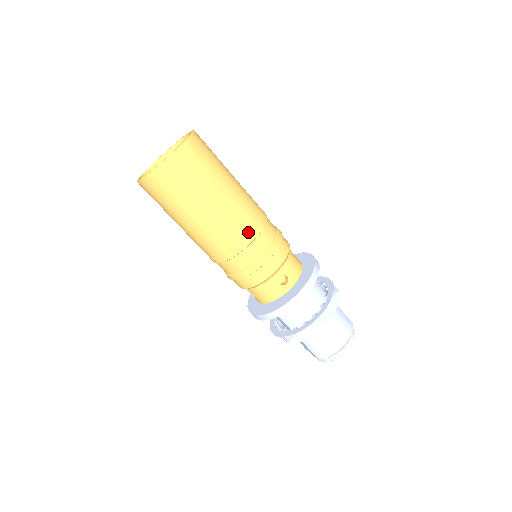
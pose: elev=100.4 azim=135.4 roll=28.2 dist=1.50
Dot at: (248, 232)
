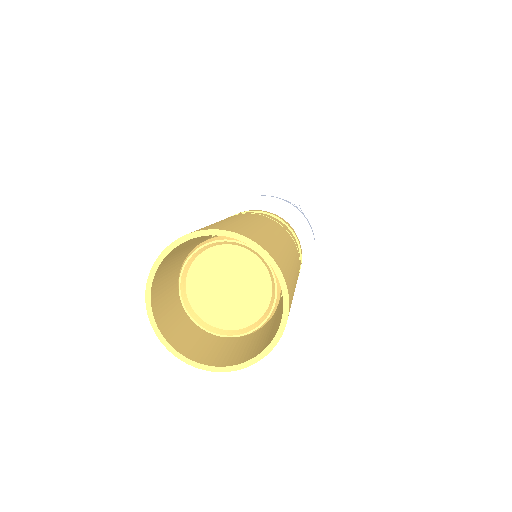
Dot at: occluded
